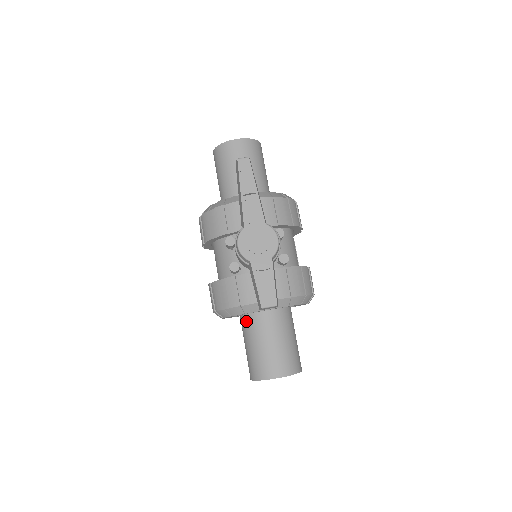
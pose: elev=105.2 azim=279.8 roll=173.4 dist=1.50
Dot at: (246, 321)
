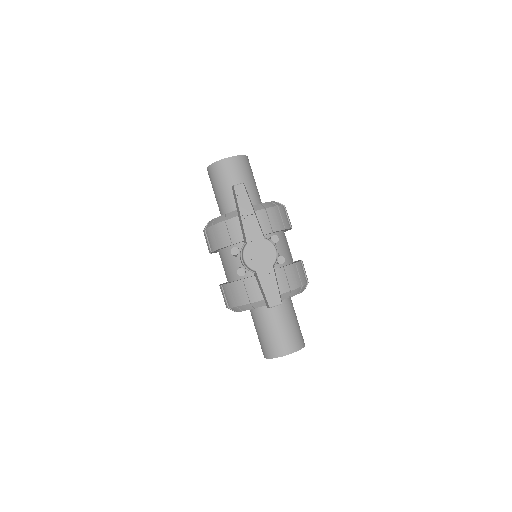
Dot at: (255, 312)
